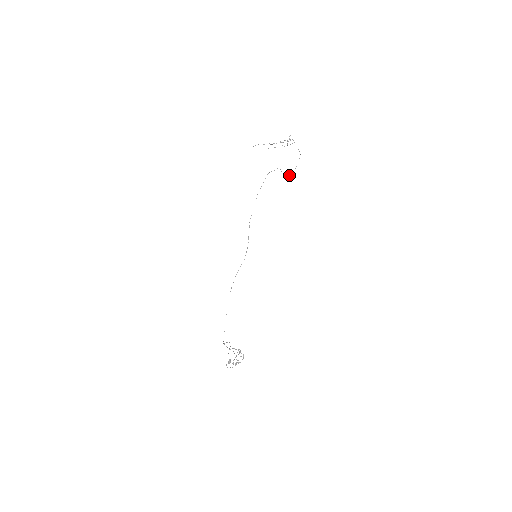
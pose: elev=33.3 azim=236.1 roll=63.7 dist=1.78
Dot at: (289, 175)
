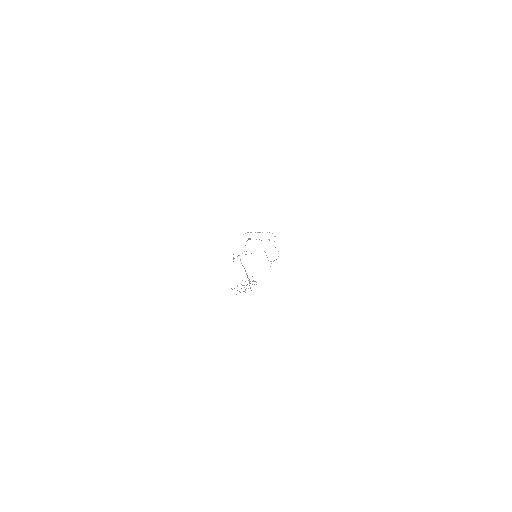
Dot at: (271, 263)
